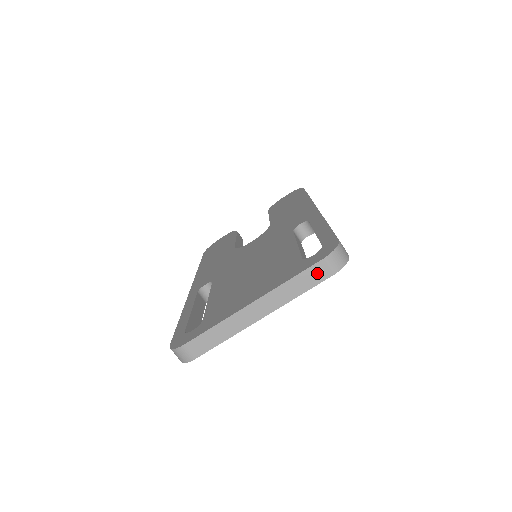
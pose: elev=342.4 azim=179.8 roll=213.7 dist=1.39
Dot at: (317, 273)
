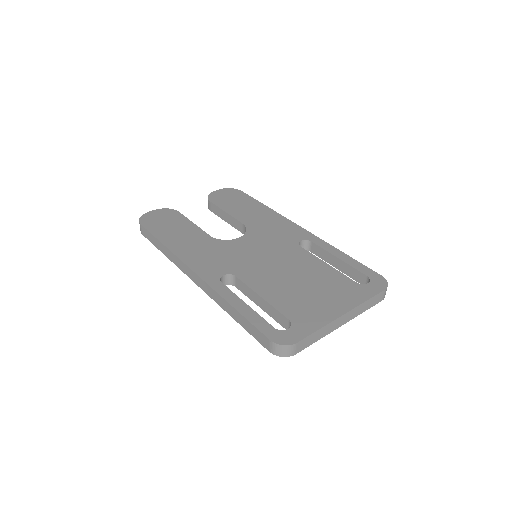
Dot at: (378, 298)
